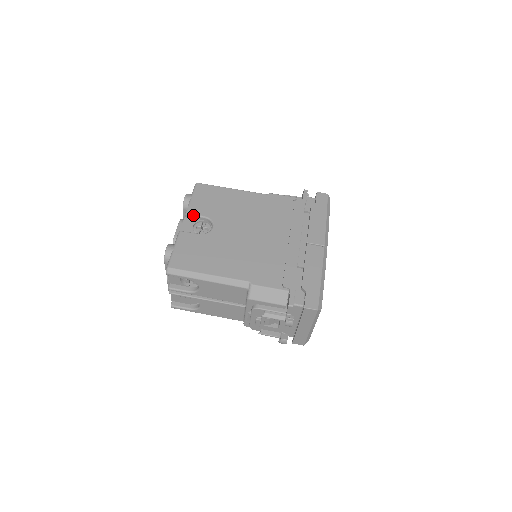
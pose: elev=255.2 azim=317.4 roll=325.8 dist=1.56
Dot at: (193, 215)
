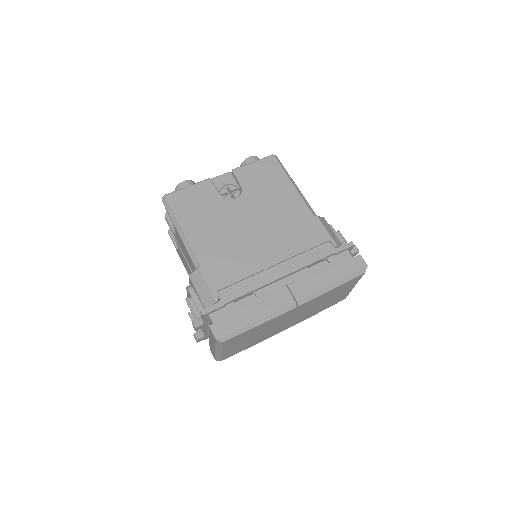
Dot at: (235, 176)
